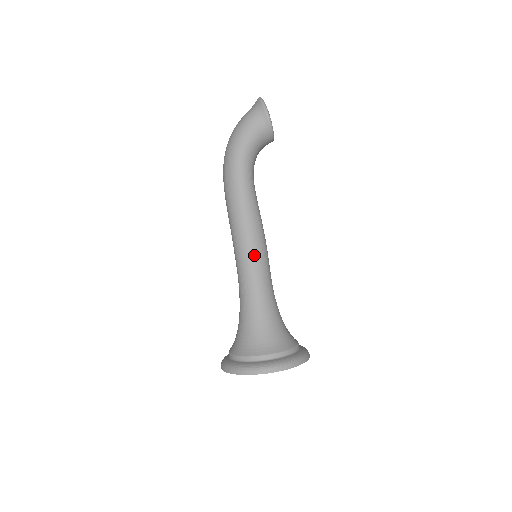
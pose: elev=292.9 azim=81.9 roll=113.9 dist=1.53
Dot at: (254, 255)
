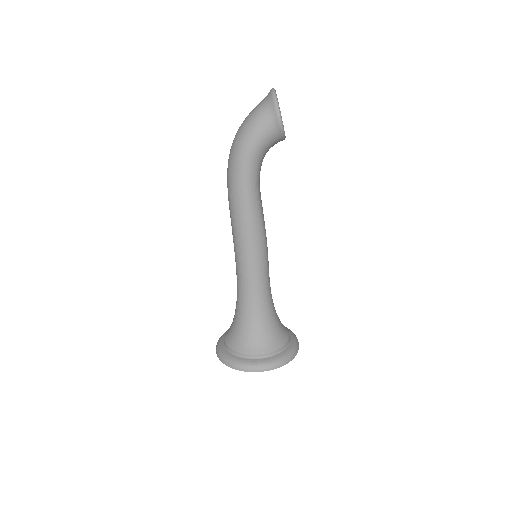
Dot at: (253, 261)
